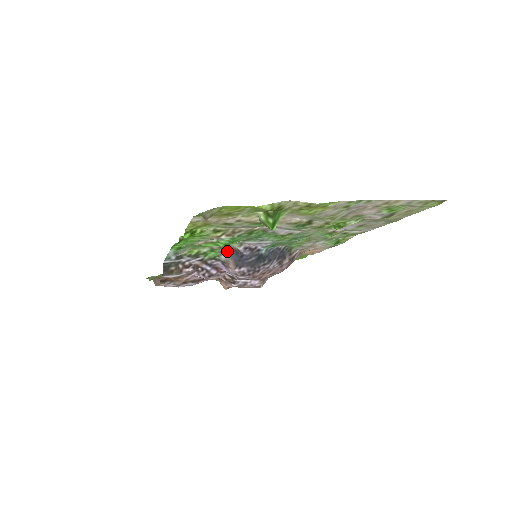
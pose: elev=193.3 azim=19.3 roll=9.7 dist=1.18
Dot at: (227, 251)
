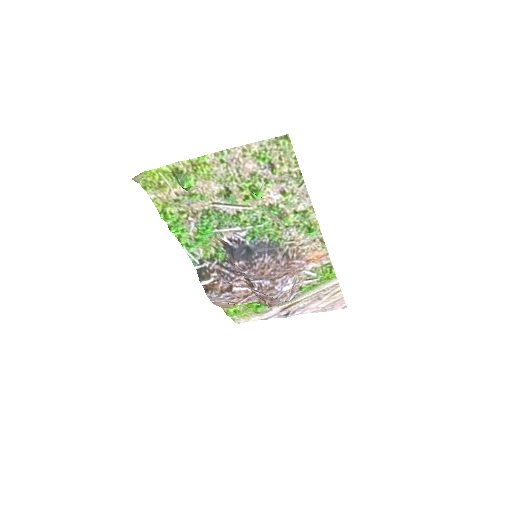
Dot at: (226, 249)
